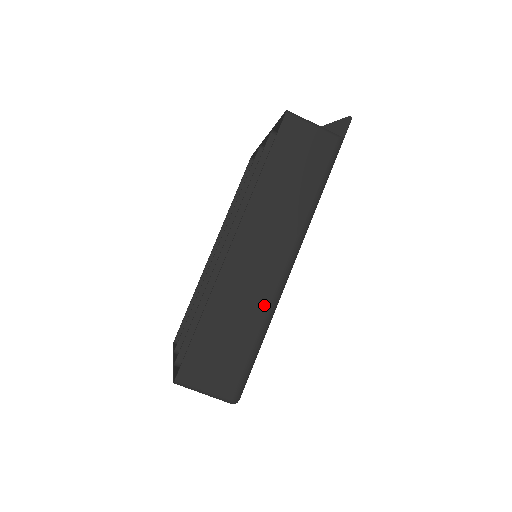
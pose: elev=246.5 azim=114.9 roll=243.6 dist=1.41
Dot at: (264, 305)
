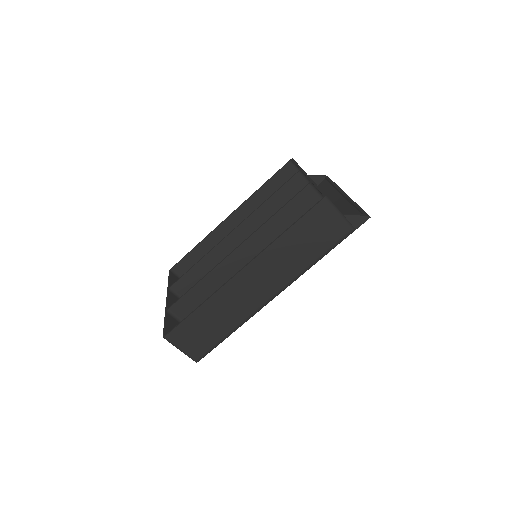
Dot at: (243, 316)
